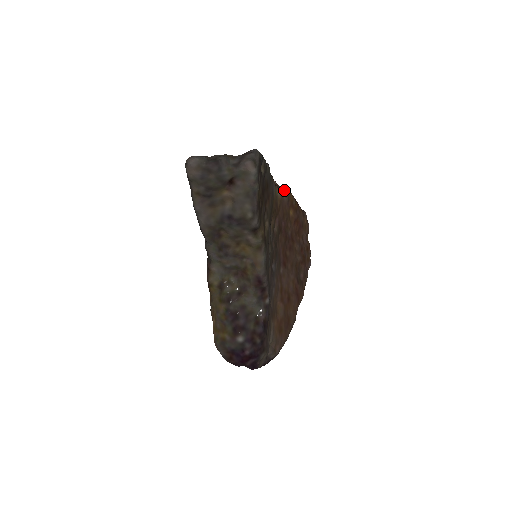
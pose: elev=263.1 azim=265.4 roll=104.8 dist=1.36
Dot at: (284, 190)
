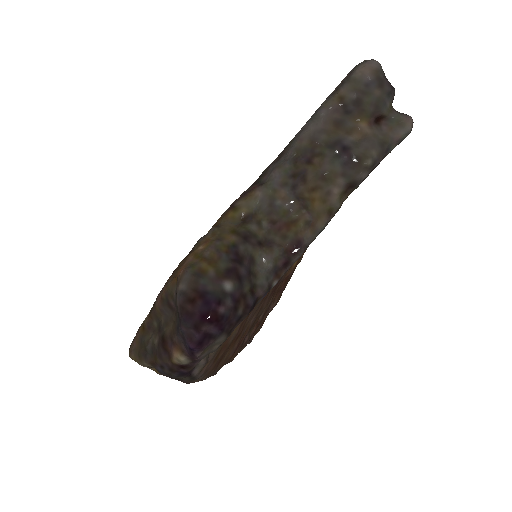
Dot at: occluded
